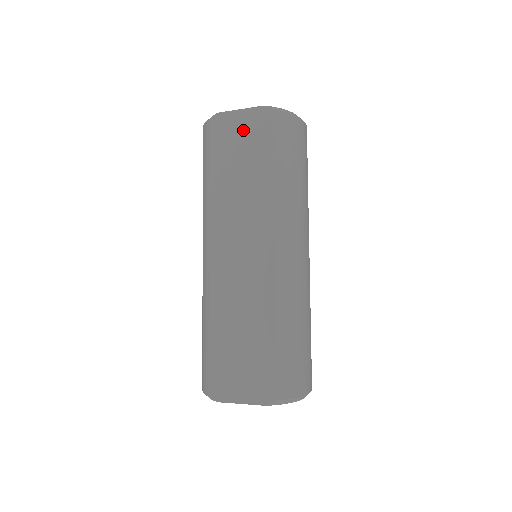
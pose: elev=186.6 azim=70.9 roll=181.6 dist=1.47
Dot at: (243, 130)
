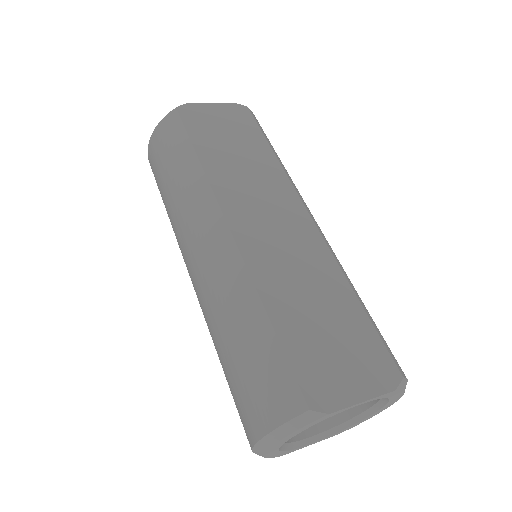
Dot at: (222, 118)
